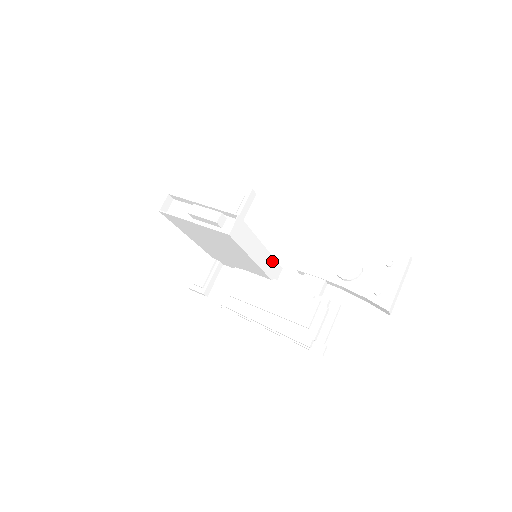
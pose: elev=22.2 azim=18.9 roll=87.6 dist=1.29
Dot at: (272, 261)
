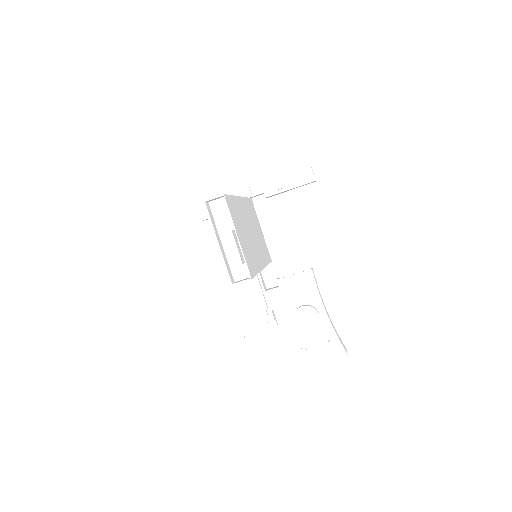
Dot at: occluded
